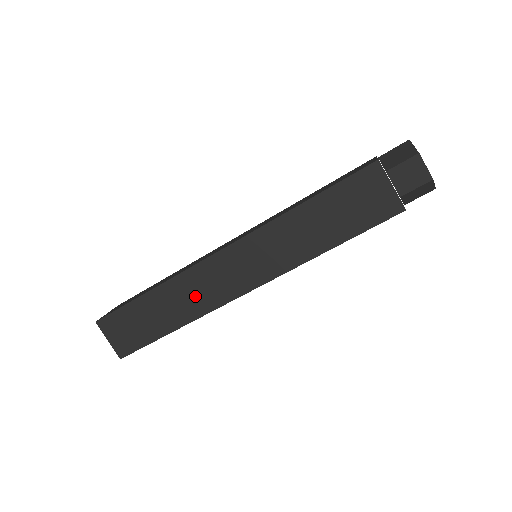
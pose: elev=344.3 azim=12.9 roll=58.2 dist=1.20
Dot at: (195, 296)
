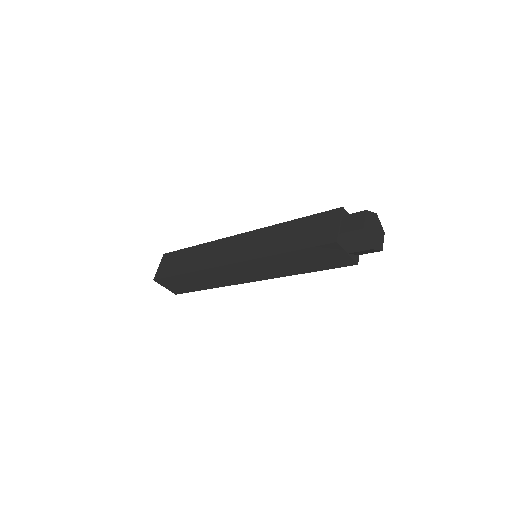
Dot at: (209, 256)
